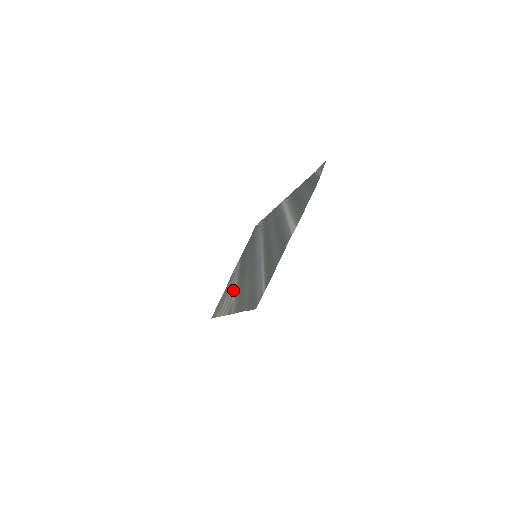
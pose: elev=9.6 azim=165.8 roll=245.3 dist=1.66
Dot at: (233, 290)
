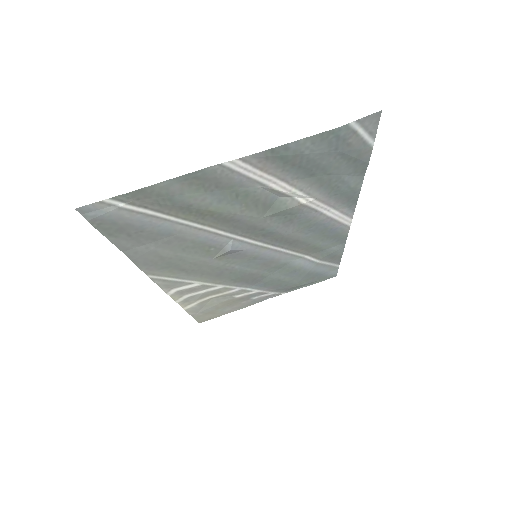
Dot at: (215, 287)
